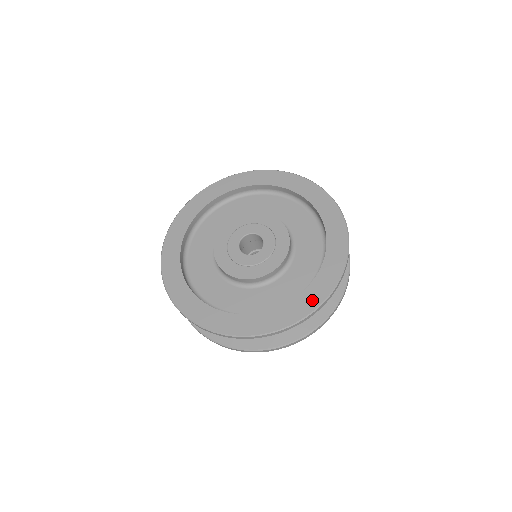
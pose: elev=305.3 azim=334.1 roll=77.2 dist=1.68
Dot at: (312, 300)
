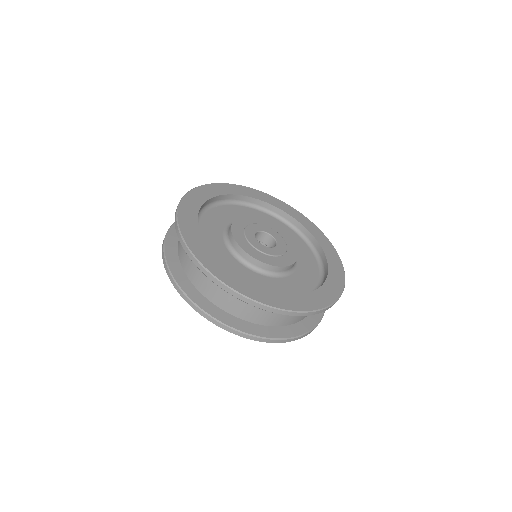
Dot at: (338, 281)
